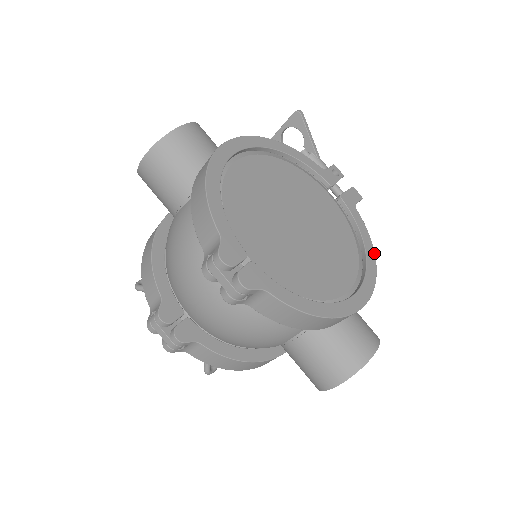
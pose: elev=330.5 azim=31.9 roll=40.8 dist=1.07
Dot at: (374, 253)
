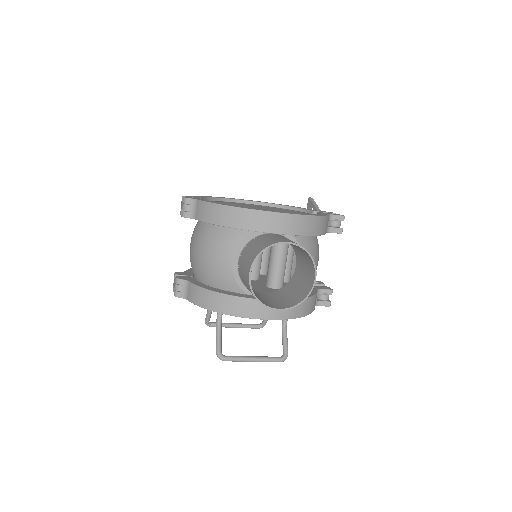
Dot at: (320, 216)
